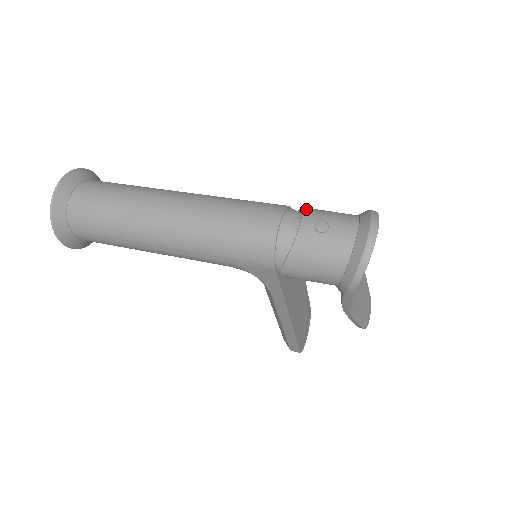
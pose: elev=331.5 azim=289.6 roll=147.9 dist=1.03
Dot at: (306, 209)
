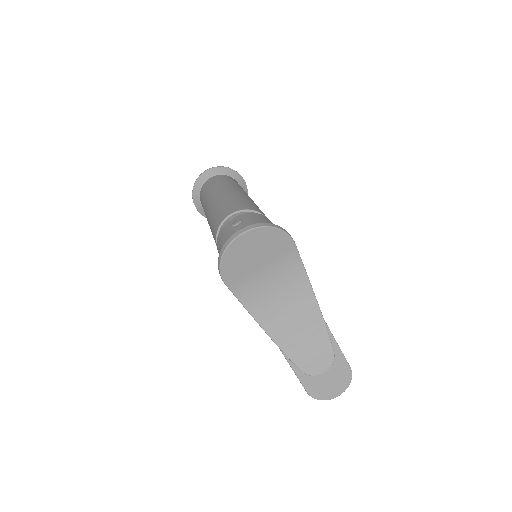
Dot at: (254, 213)
